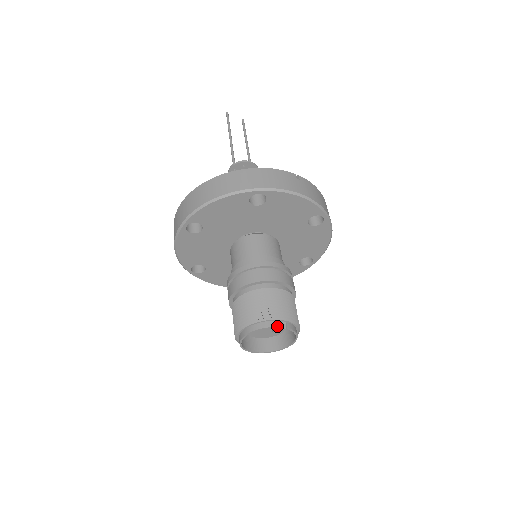
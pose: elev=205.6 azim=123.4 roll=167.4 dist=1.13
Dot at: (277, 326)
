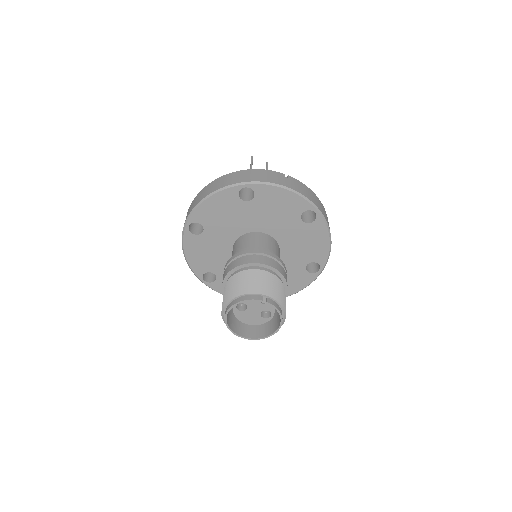
Dot at: (255, 299)
